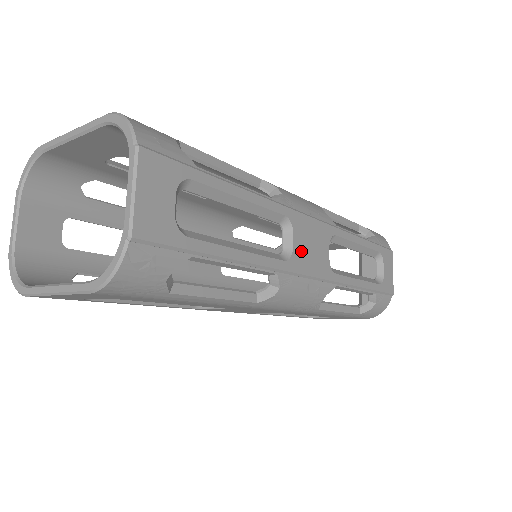
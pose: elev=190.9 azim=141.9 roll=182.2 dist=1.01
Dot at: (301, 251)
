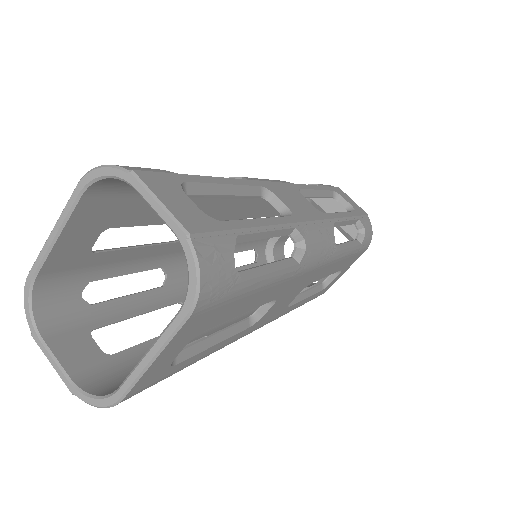
Dot at: (293, 206)
